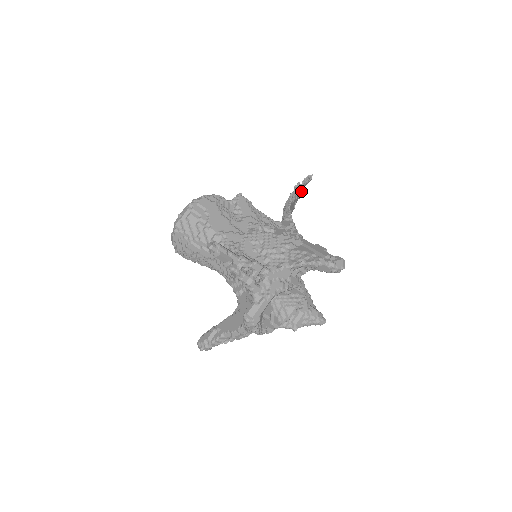
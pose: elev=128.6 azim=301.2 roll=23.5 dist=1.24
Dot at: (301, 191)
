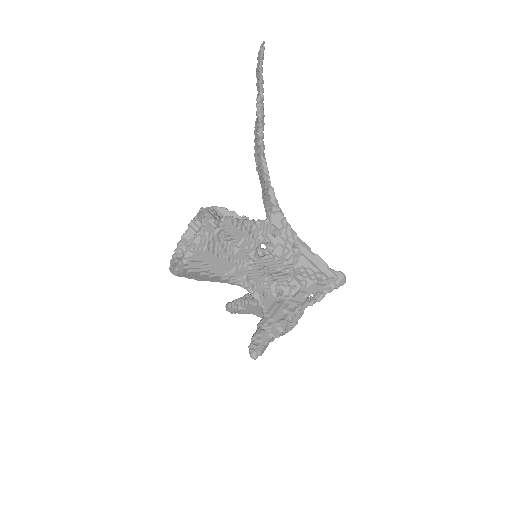
Dot at: (263, 105)
